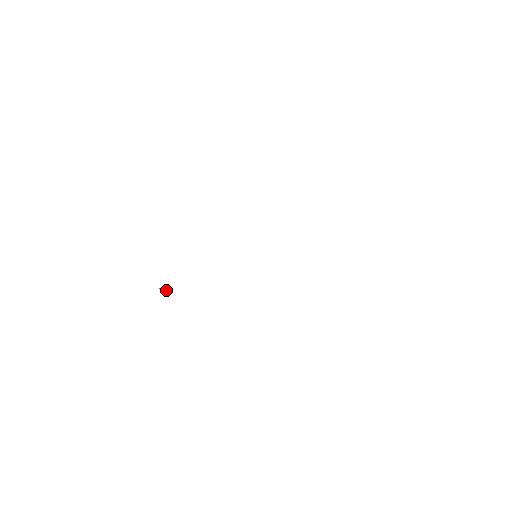
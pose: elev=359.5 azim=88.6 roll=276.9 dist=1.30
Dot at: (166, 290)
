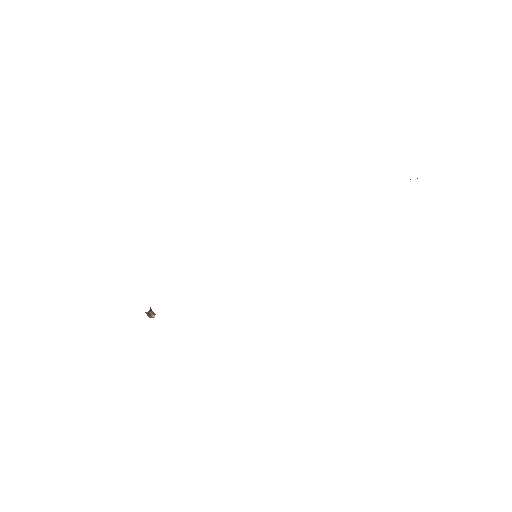
Dot at: (153, 313)
